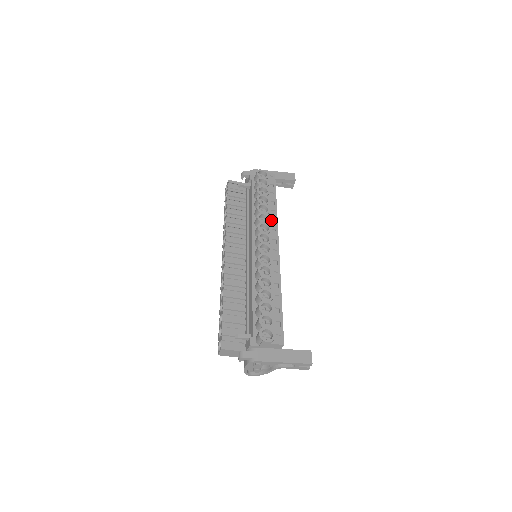
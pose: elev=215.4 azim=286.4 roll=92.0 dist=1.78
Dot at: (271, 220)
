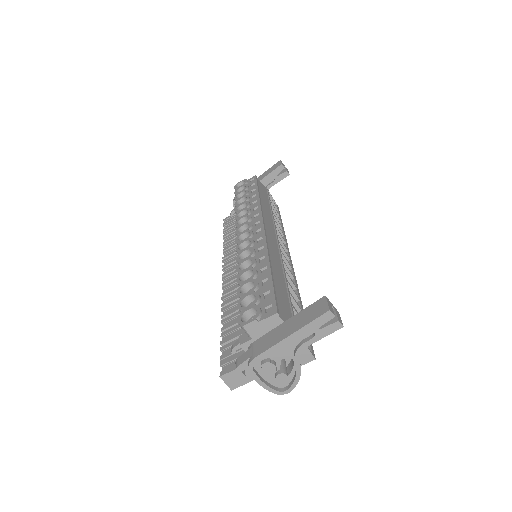
Dot at: (253, 210)
